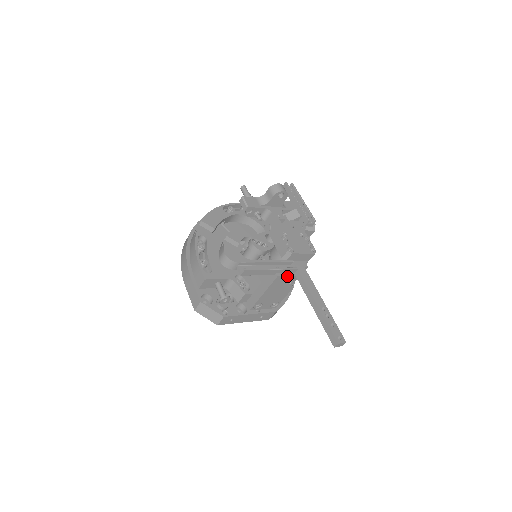
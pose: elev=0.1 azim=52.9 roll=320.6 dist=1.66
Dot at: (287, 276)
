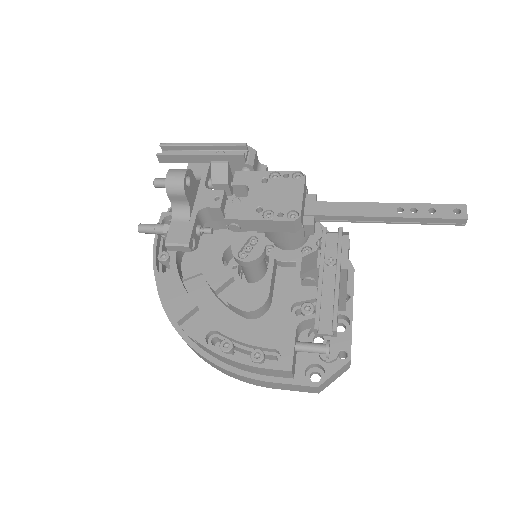
Dot at: (347, 251)
